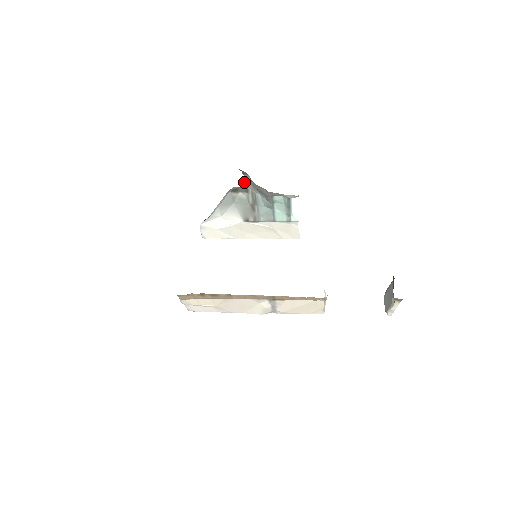
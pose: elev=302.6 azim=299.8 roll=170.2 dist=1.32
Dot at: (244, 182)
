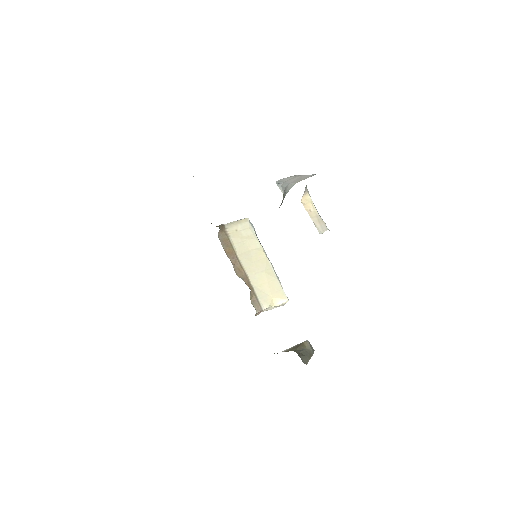
Dot at: occluded
